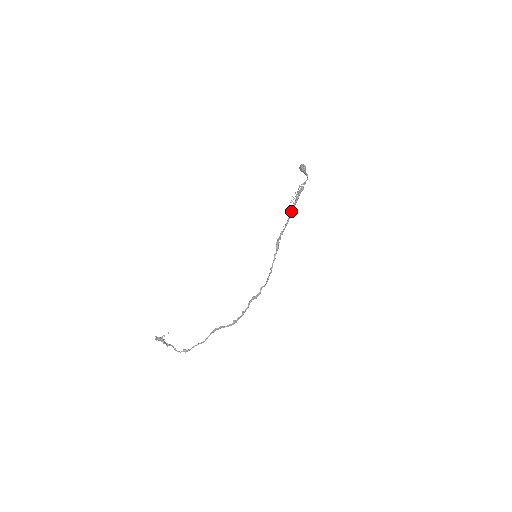
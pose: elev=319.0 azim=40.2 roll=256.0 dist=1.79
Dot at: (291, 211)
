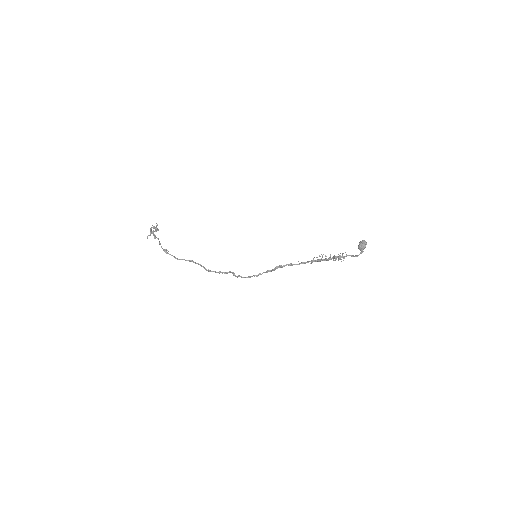
Dot at: (315, 260)
